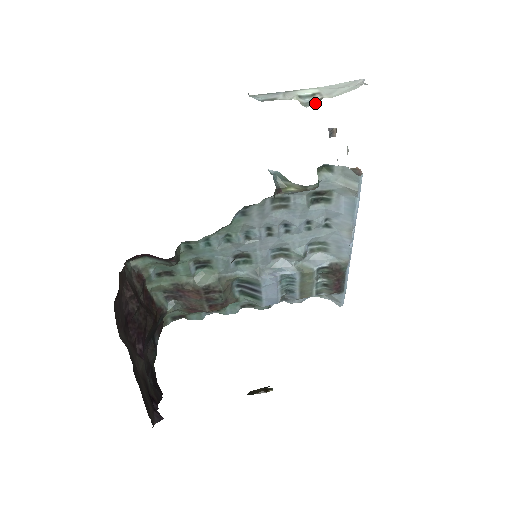
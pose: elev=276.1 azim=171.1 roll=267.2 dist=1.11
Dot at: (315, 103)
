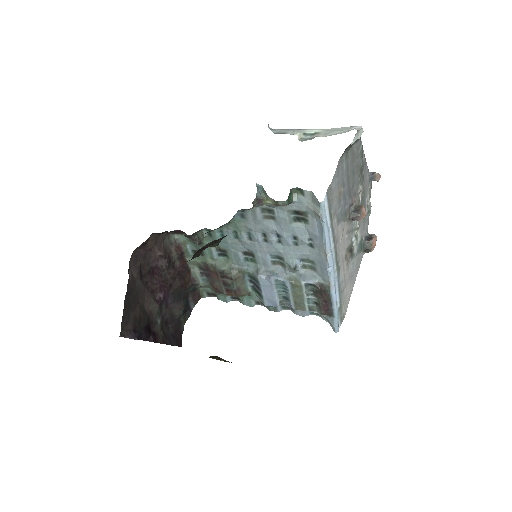
Dot at: (309, 139)
